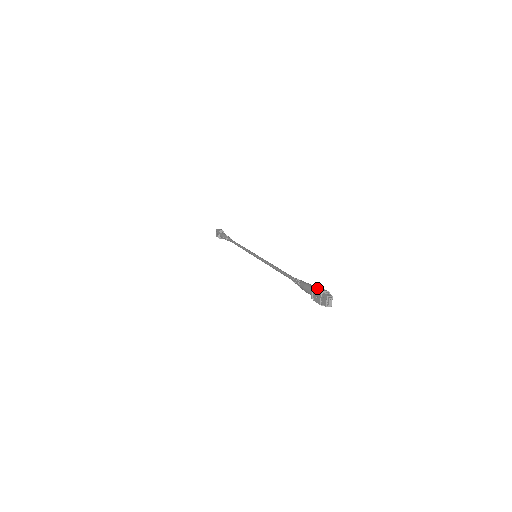
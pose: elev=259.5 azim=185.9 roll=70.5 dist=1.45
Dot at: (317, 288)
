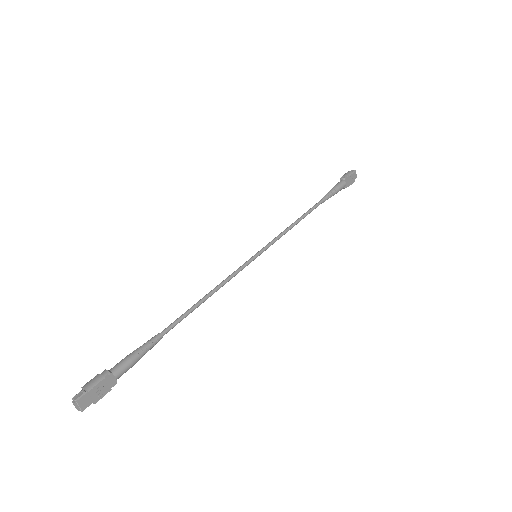
Dot at: occluded
